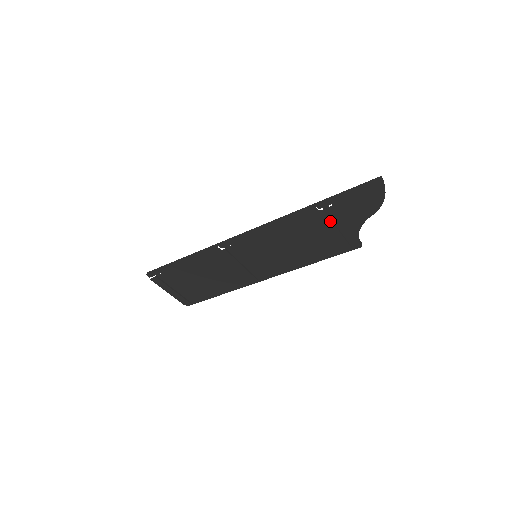
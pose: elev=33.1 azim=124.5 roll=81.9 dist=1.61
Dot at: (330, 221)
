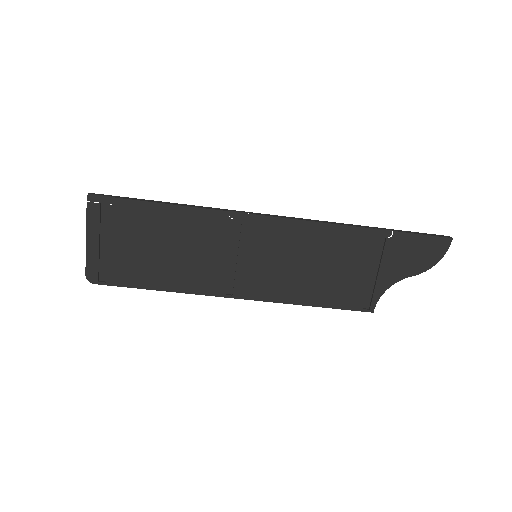
Dot at: (373, 257)
